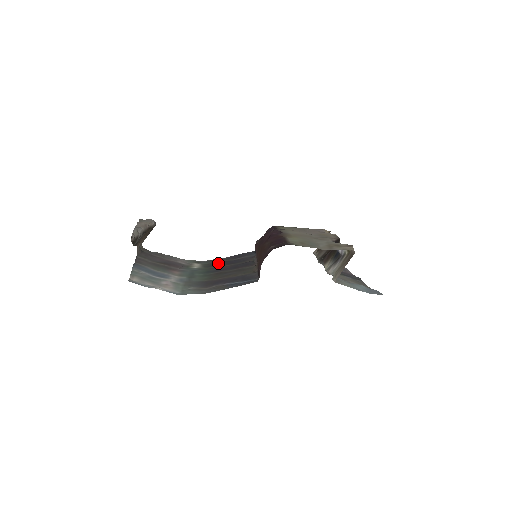
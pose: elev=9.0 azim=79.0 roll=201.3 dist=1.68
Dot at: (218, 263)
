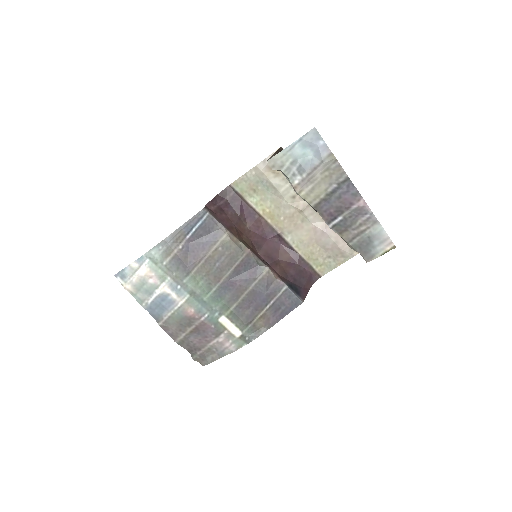
Dot at: (251, 313)
